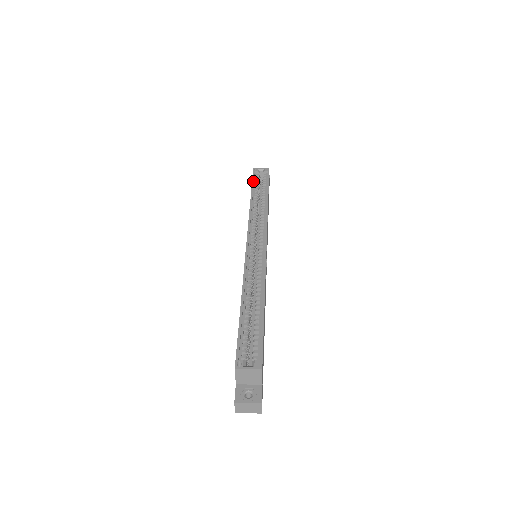
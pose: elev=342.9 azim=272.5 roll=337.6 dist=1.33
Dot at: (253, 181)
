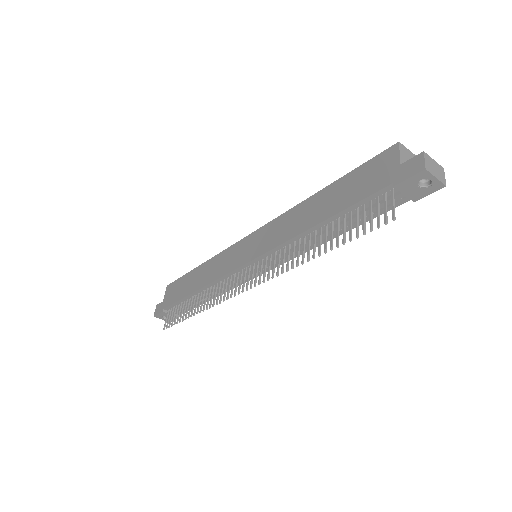
Dot at: (183, 276)
